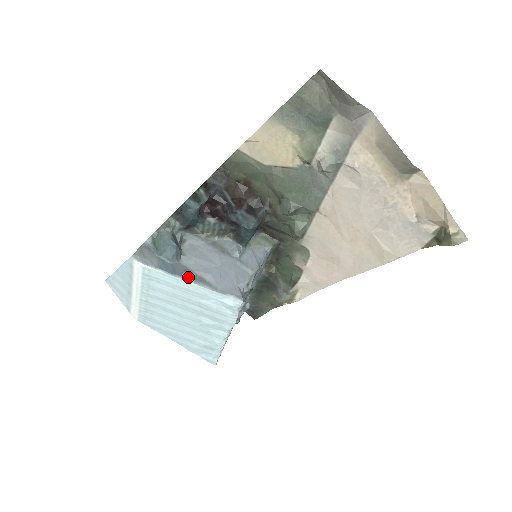
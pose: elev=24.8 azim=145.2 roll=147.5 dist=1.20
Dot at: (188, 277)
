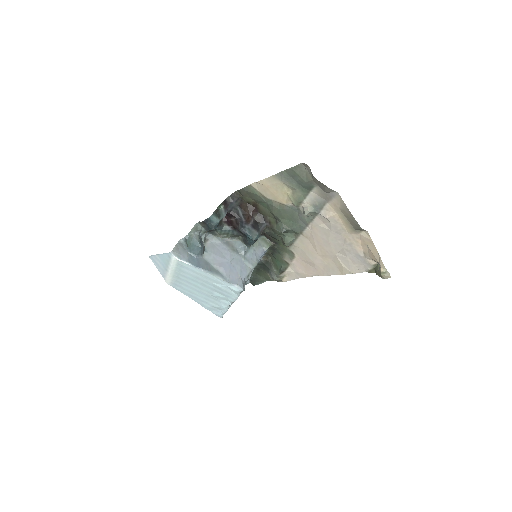
Dot at: (208, 270)
